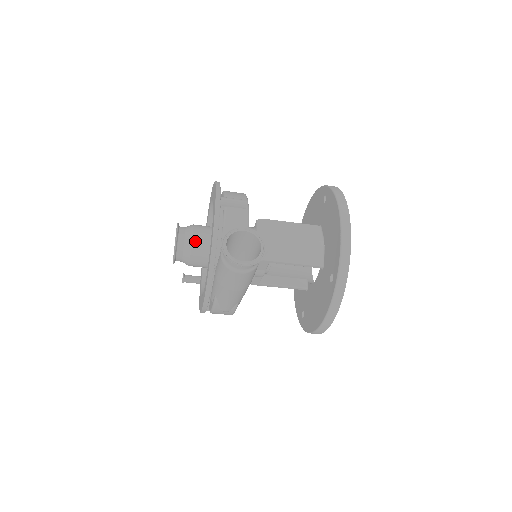
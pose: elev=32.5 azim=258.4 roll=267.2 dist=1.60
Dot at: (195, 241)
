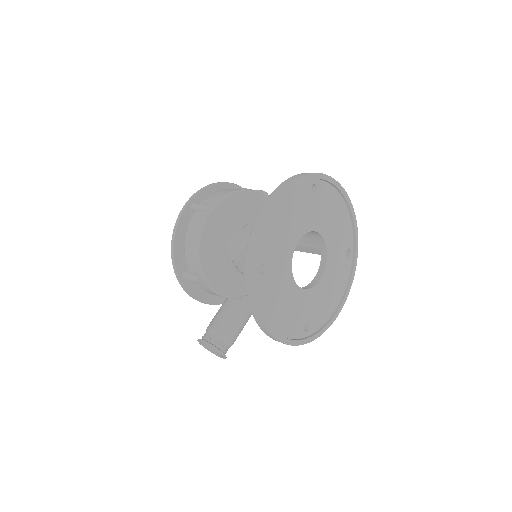
Dot at: occluded
